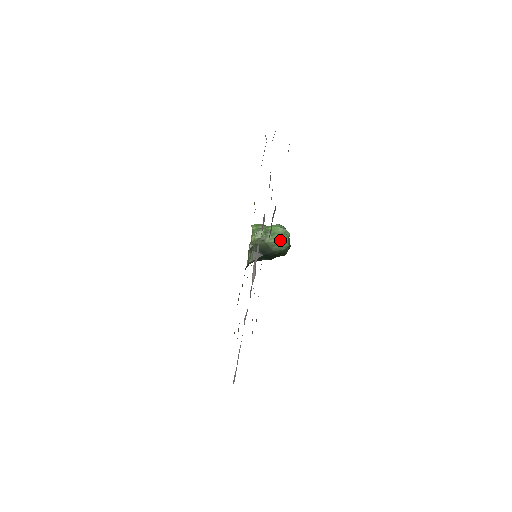
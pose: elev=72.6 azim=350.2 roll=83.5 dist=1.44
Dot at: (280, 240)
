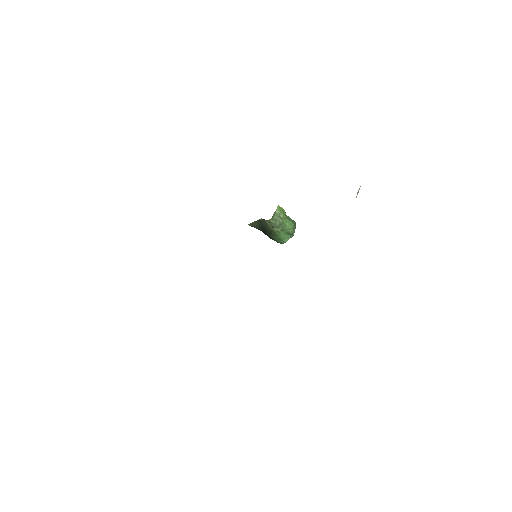
Dot at: (283, 237)
